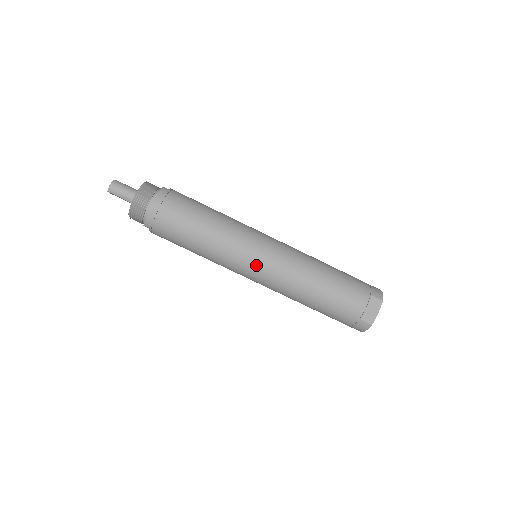
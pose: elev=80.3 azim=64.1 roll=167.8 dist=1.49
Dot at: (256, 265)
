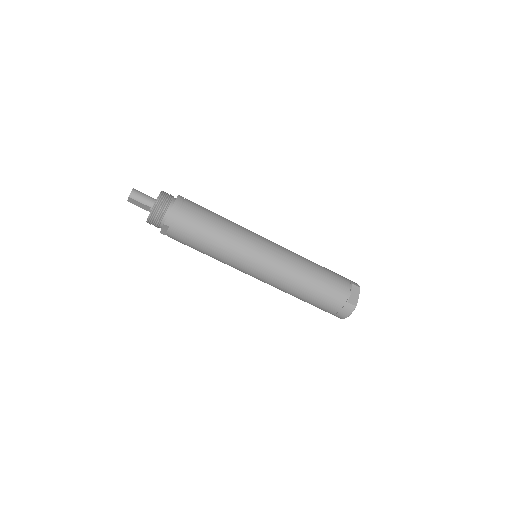
Dot at: (263, 256)
